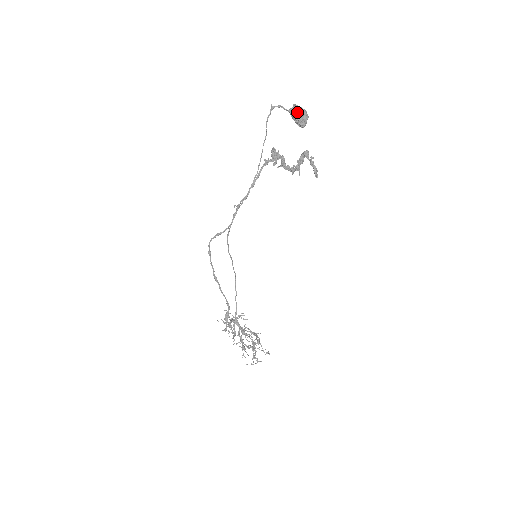
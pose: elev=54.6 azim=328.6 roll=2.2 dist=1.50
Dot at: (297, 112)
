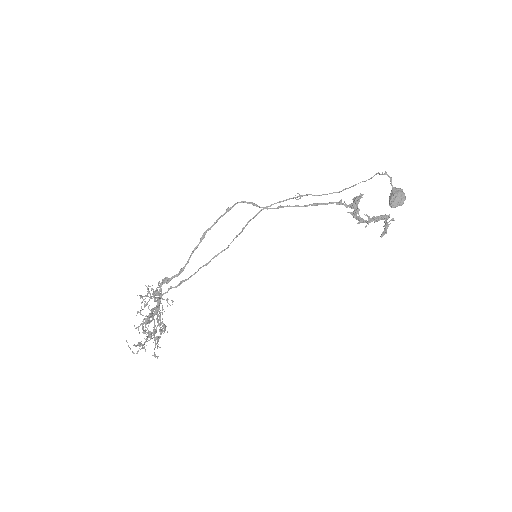
Dot at: (399, 193)
